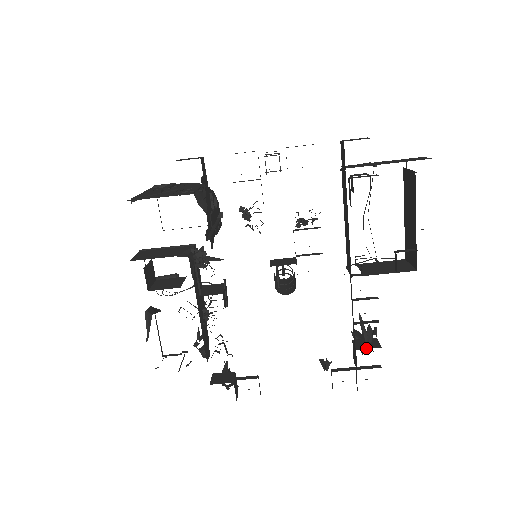
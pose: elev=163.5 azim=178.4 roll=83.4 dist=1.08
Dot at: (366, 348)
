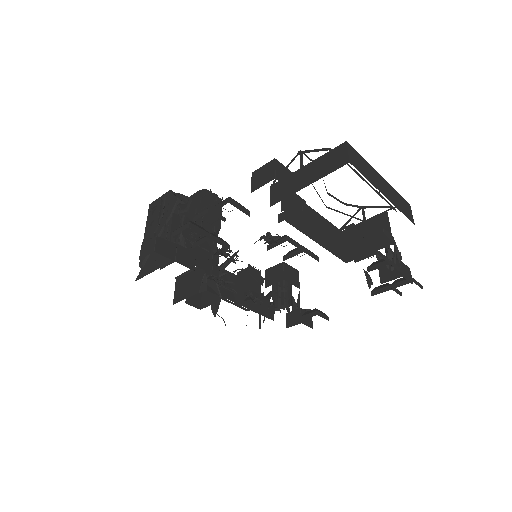
Dot at: occluded
